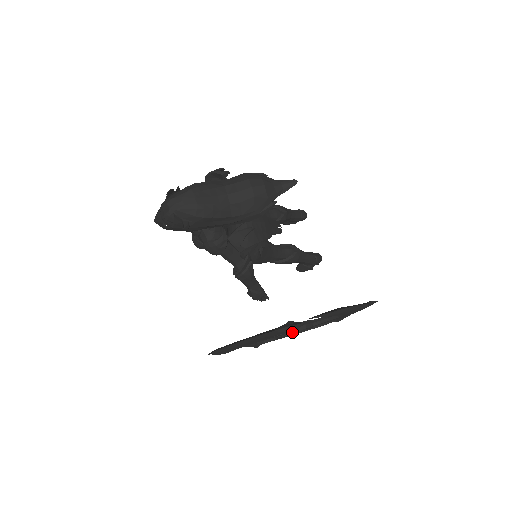
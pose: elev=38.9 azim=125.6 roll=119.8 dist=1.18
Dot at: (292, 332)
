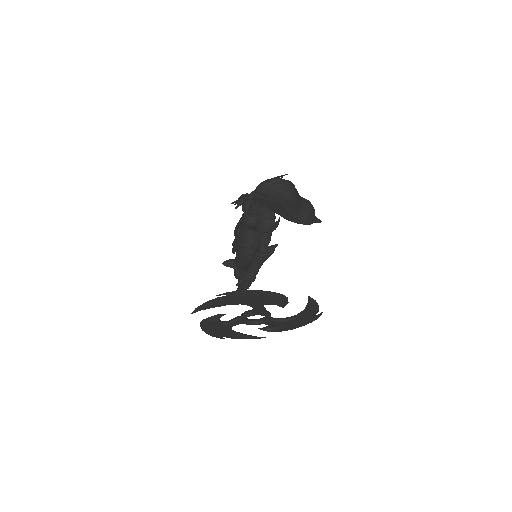
Dot at: (281, 306)
